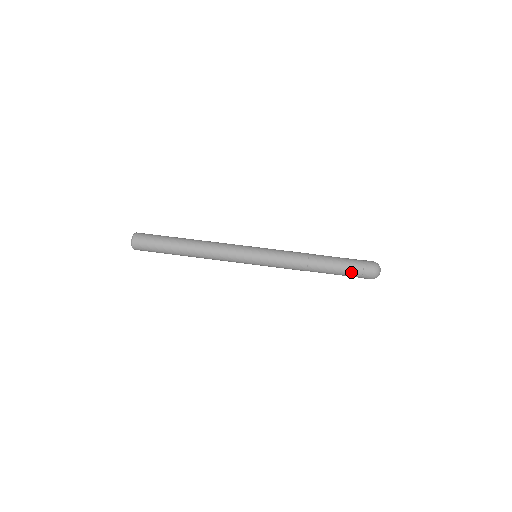
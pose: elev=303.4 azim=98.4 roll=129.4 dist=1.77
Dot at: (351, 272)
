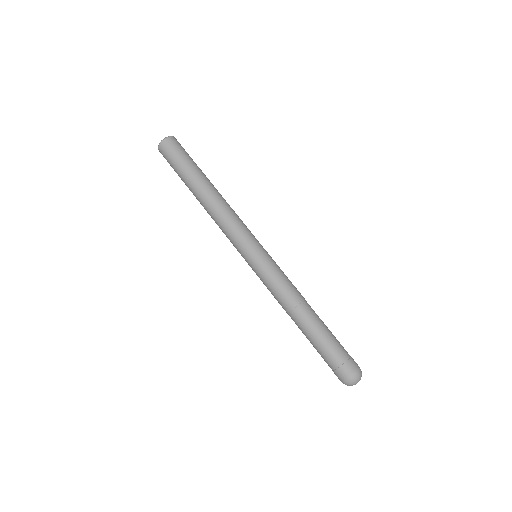
Dot at: (329, 354)
